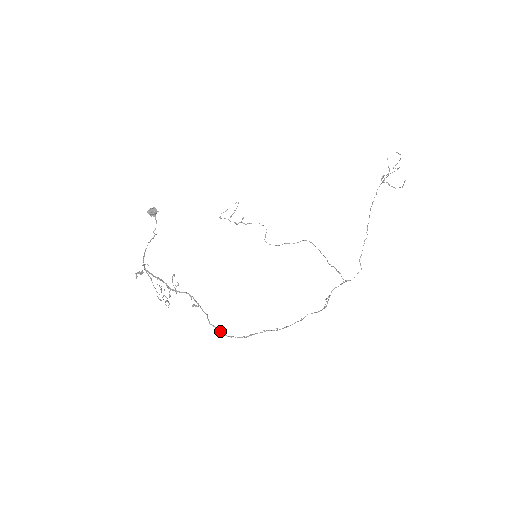
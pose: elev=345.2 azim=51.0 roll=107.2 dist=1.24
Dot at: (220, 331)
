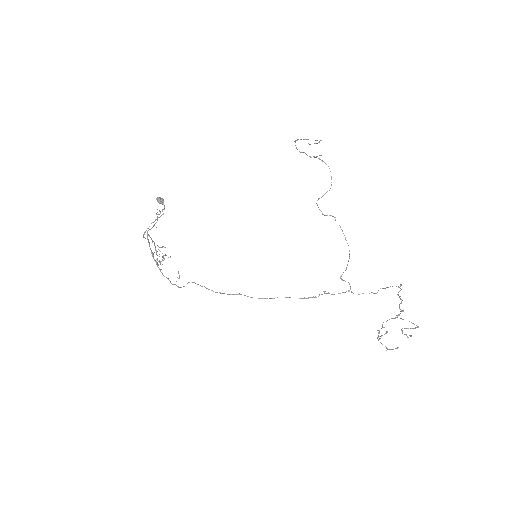
Dot at: occluded
